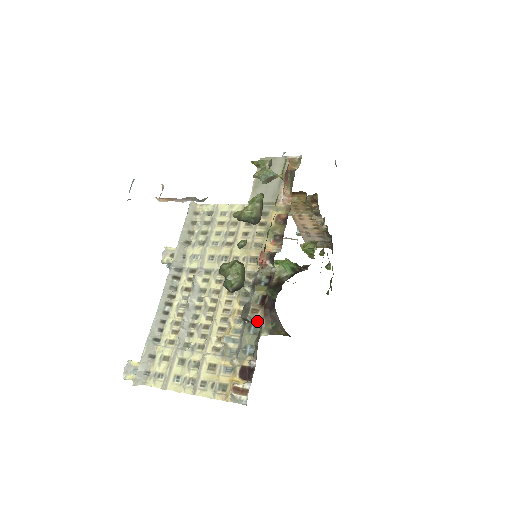
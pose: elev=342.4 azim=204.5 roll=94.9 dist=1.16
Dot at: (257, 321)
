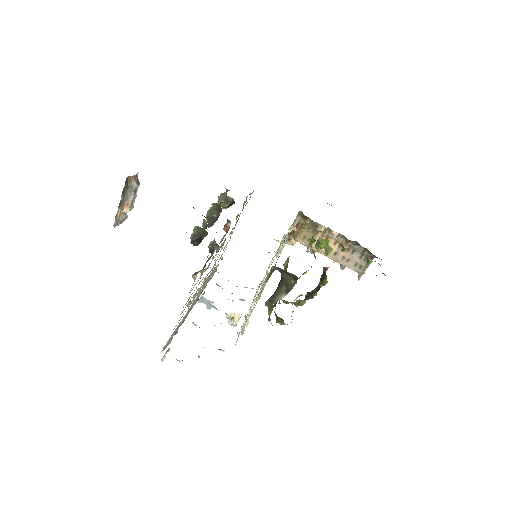
Dot at: (214, 243)
